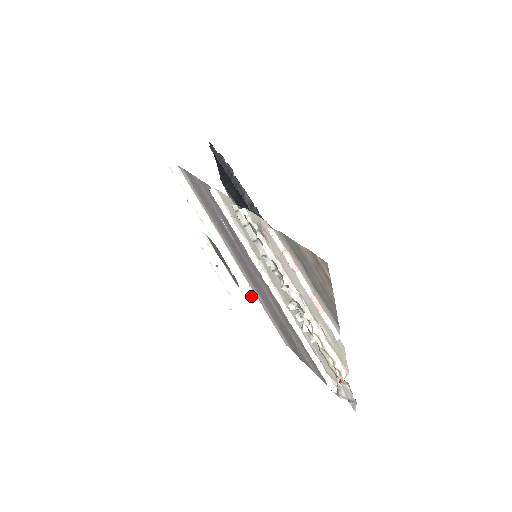
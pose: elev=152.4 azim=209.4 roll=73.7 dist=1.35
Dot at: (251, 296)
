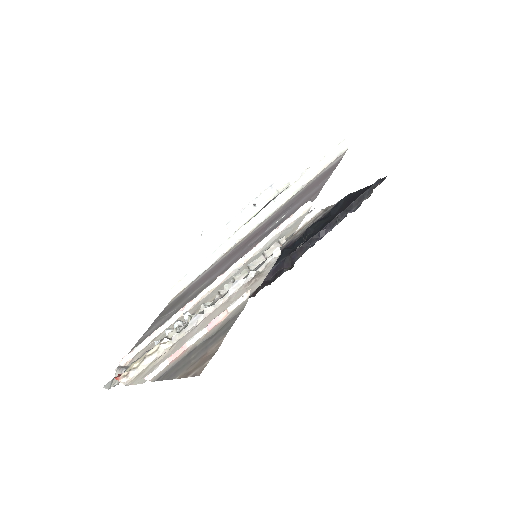
Dot at: (214, 256)
